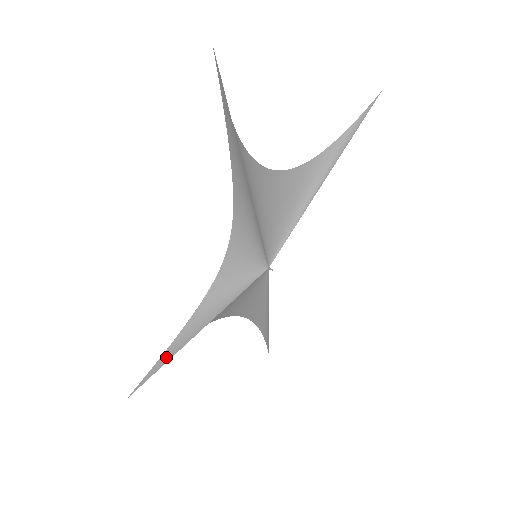
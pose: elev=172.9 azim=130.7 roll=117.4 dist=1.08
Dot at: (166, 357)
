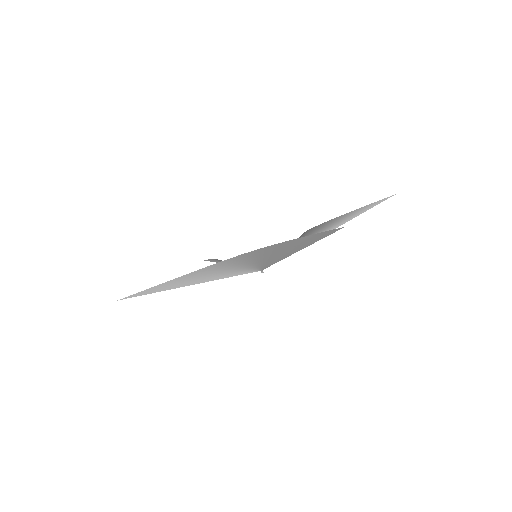
Dot at: (160, 288)
